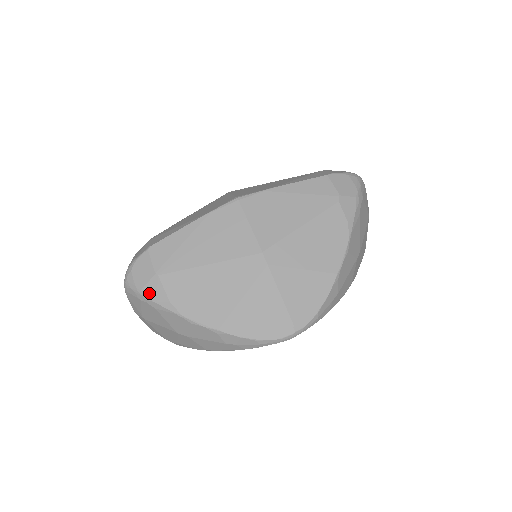
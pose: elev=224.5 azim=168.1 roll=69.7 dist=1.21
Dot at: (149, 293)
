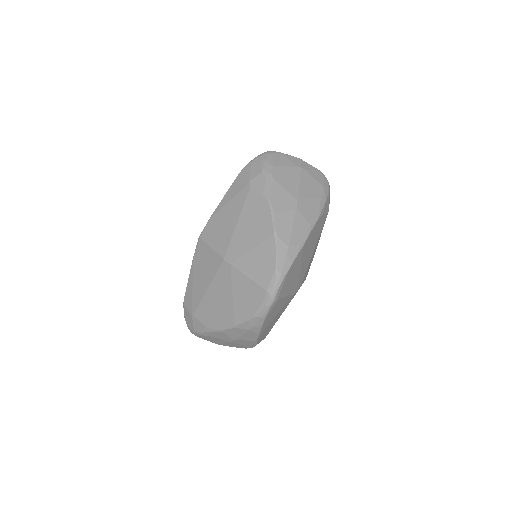
Dot at: (197, 329)
